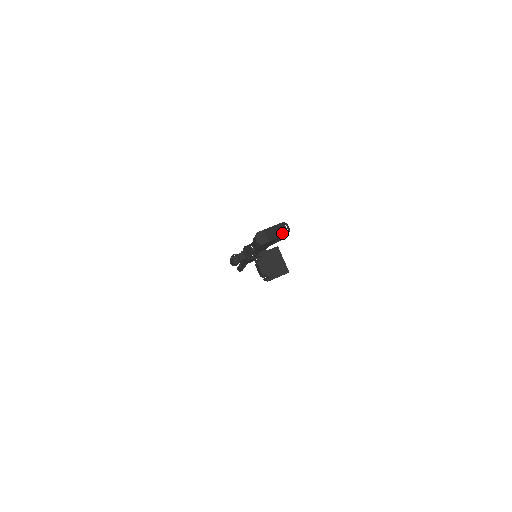
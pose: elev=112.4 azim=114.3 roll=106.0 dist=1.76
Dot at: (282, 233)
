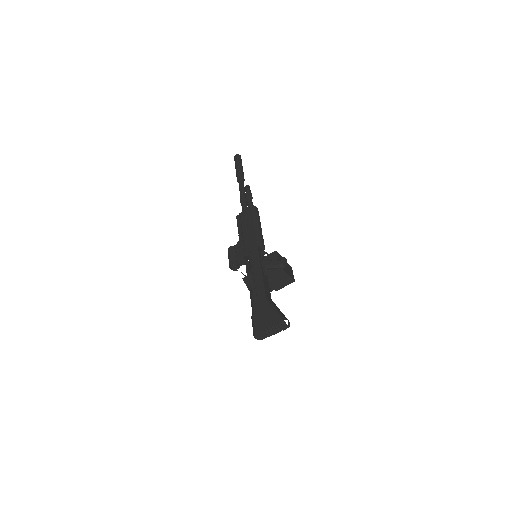
Dot at: (282, 329)
